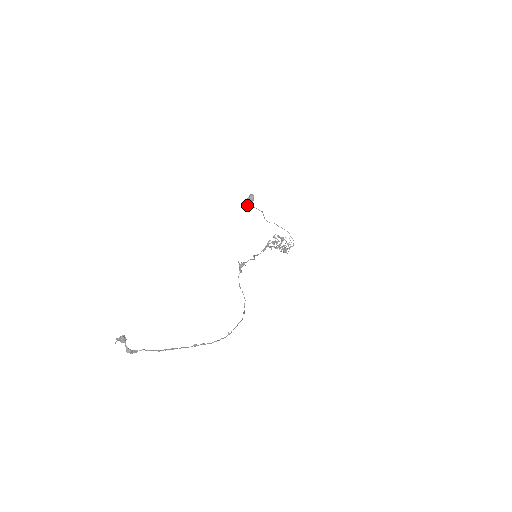
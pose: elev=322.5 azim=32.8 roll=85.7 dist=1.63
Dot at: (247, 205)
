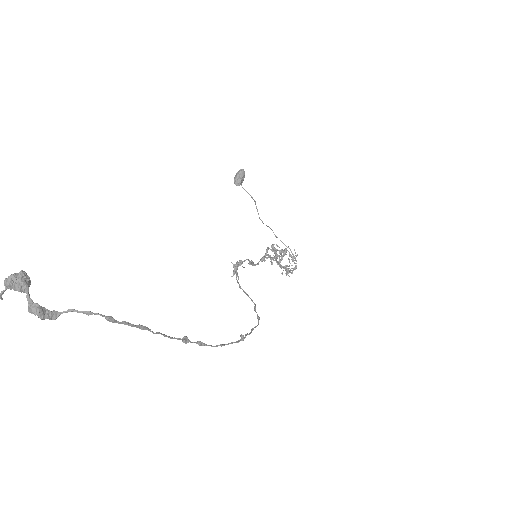
Dot at: (236, 183)
